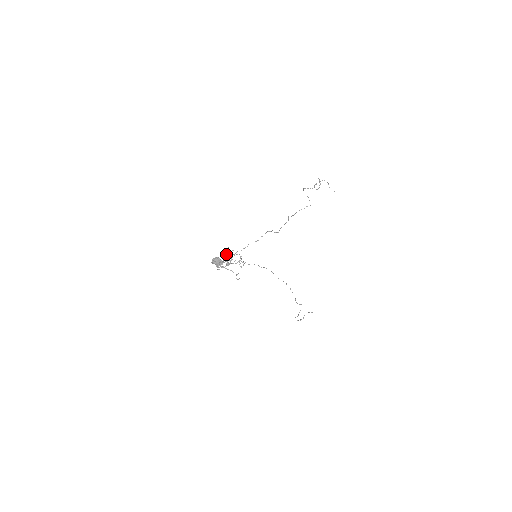
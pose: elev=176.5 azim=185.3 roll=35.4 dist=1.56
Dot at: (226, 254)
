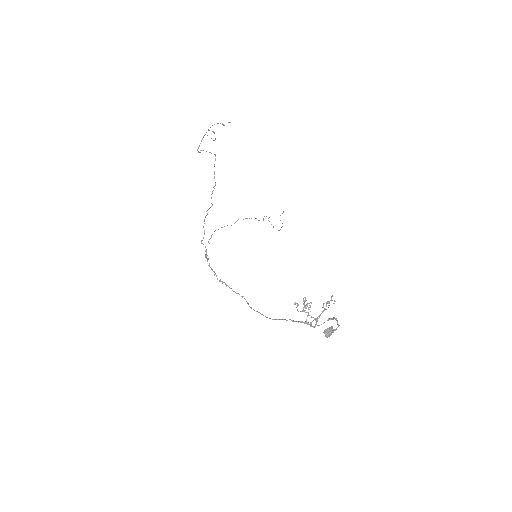
Dot at: (303, 310)
